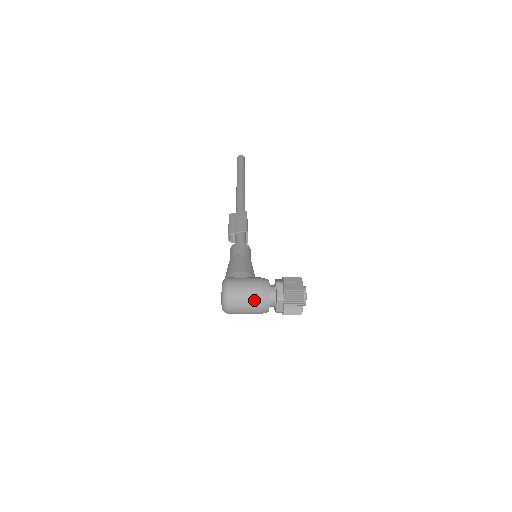
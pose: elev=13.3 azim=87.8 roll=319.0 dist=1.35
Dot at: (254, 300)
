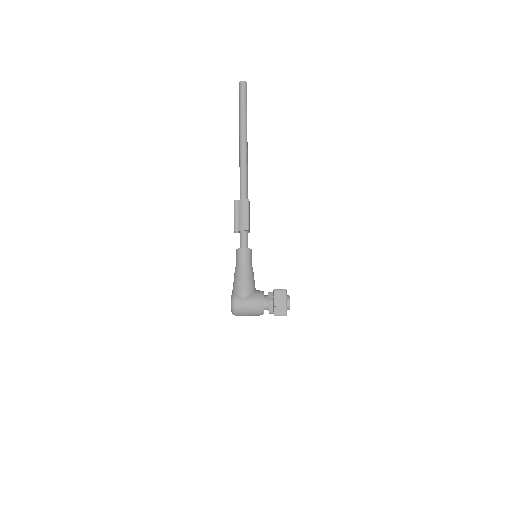
Dot at: (253, 314)
